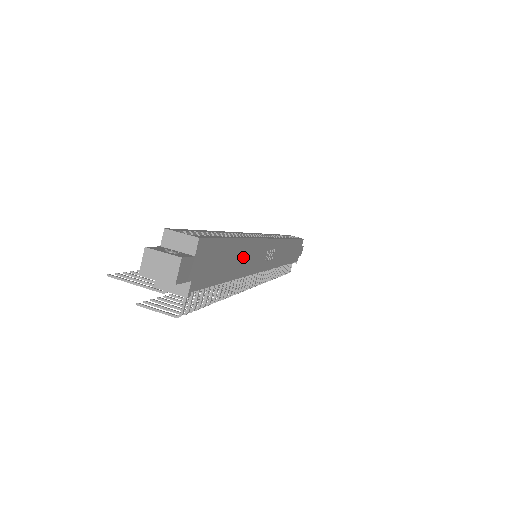
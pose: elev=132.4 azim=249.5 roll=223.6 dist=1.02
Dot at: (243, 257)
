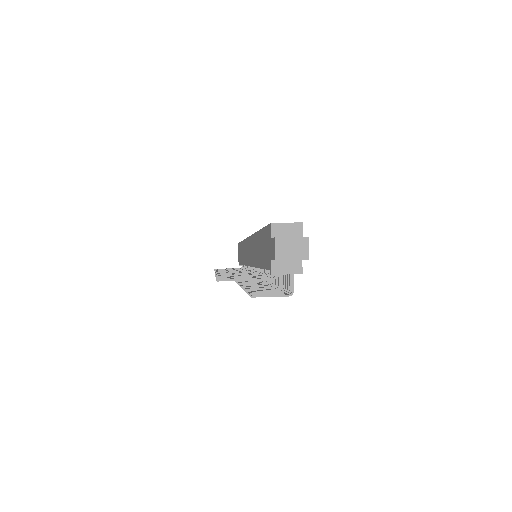
Dot at: occluded
